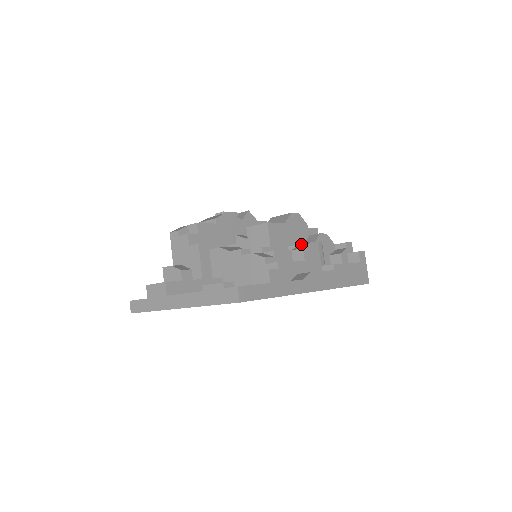
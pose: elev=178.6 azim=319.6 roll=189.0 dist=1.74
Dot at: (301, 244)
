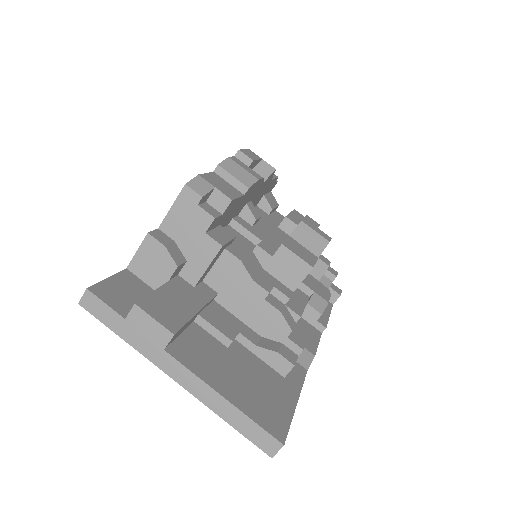
Dot at: (318, 296)
